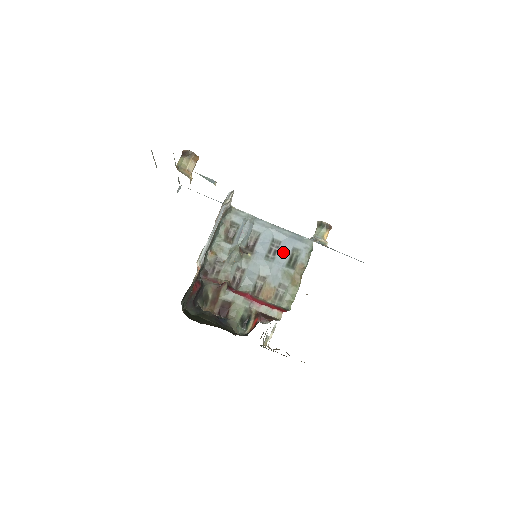
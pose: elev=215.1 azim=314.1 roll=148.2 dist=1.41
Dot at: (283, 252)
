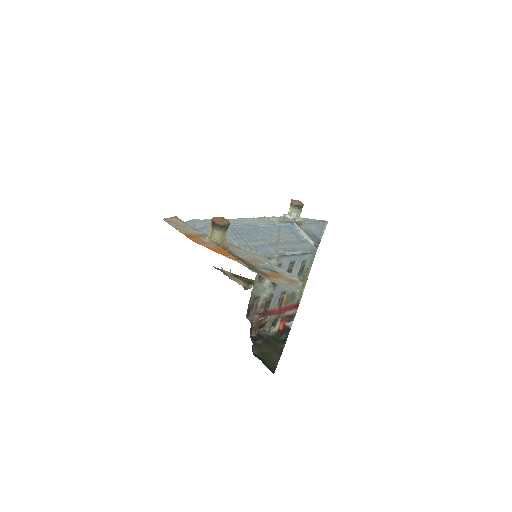
Dot at: (297, 268)
